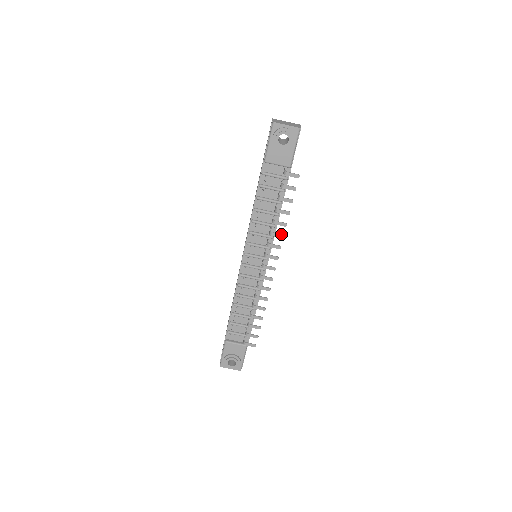
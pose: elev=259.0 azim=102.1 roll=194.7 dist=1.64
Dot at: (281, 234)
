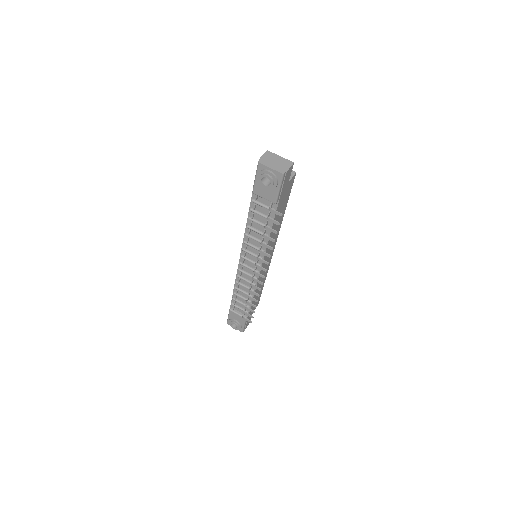
Dot at: (268, 254)
